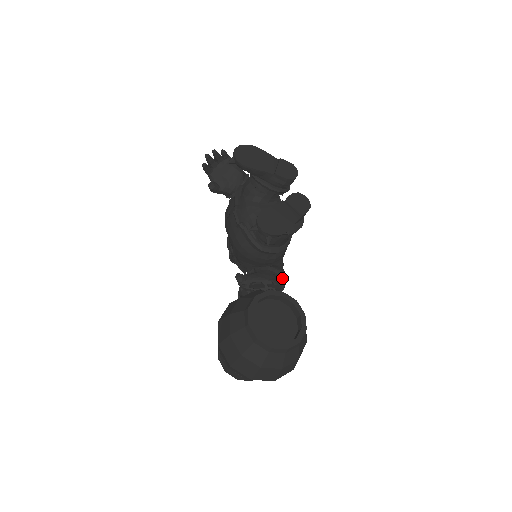
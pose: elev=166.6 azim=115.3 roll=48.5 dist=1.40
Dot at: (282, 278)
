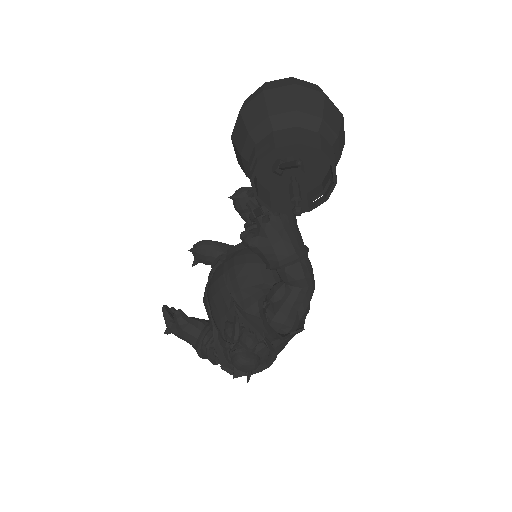
Dot at: occluded
